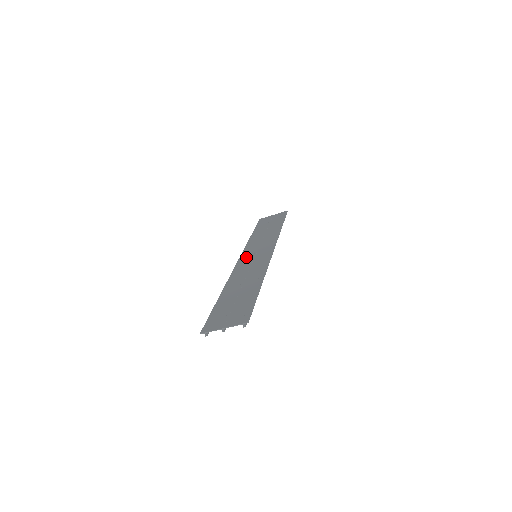
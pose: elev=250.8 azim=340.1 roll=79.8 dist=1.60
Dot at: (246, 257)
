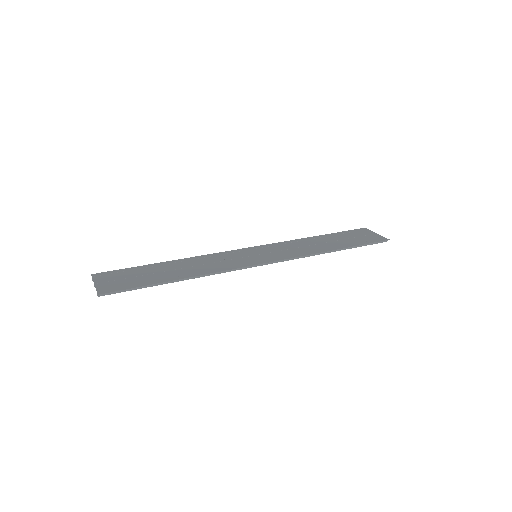
Dot at: (252, 250)
